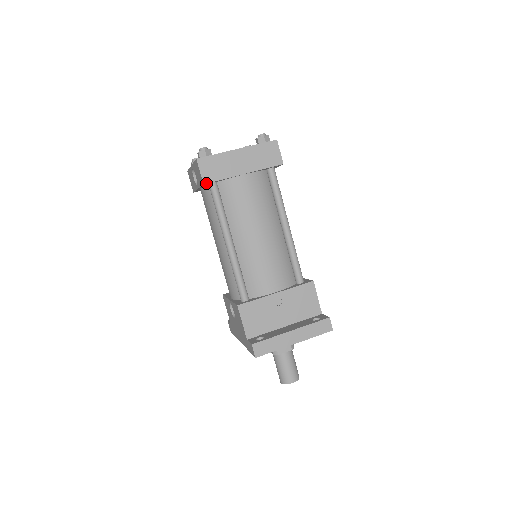
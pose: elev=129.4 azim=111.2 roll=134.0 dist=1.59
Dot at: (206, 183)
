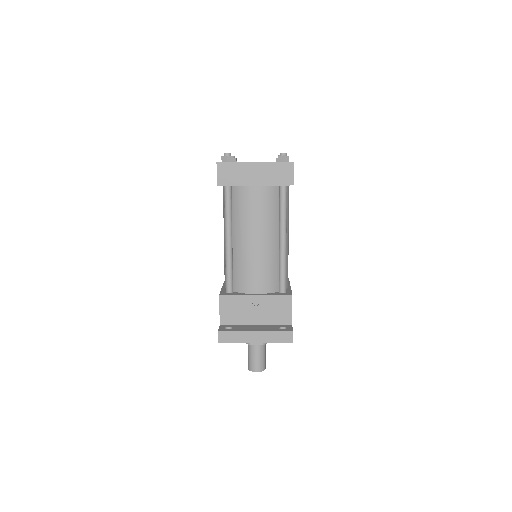
Dot at: (219, 185)
